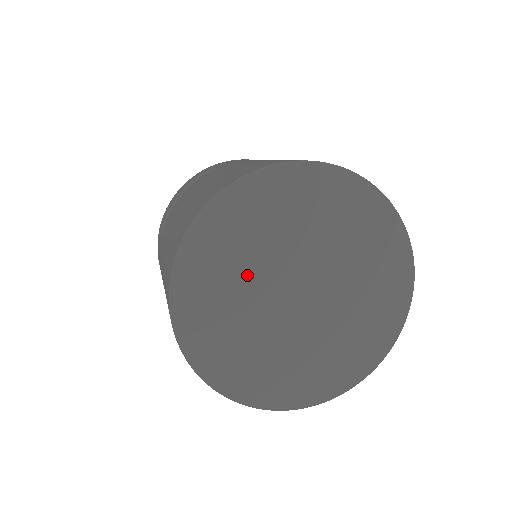
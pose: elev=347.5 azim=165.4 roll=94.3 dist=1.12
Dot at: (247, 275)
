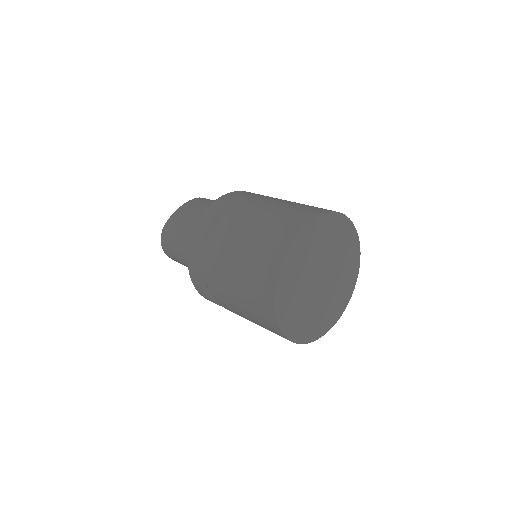
Dot at: (305, 273)
